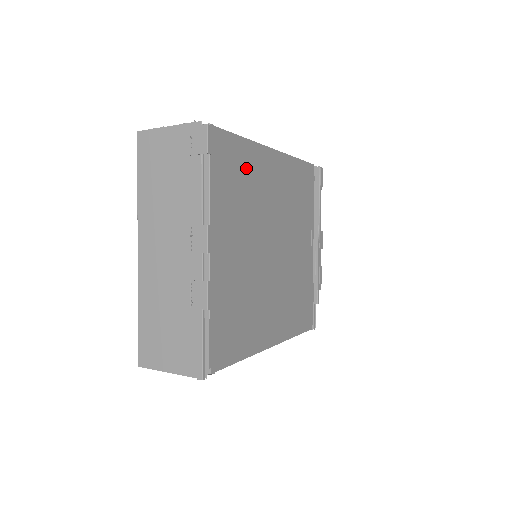
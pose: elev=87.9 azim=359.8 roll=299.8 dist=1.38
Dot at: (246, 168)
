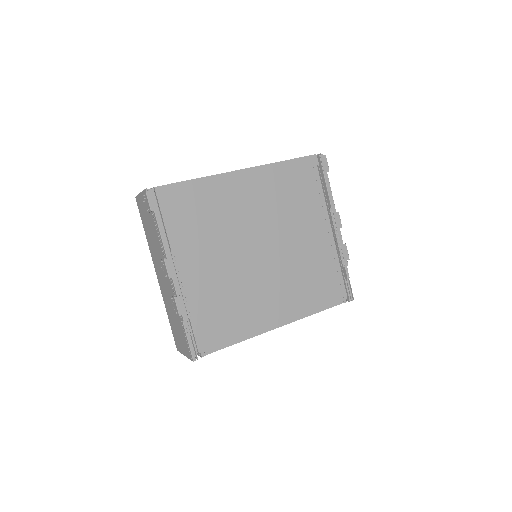
Dot at: (208, 200)
